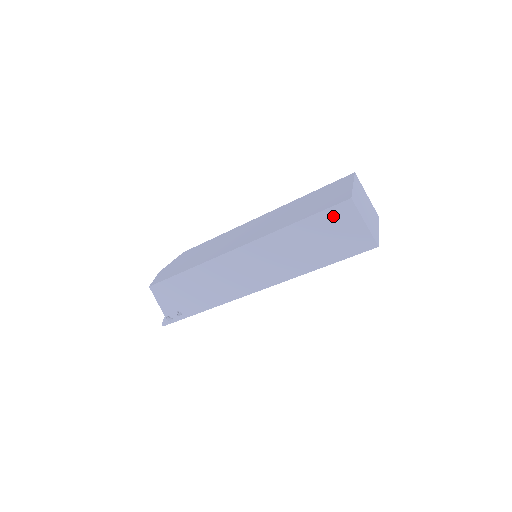
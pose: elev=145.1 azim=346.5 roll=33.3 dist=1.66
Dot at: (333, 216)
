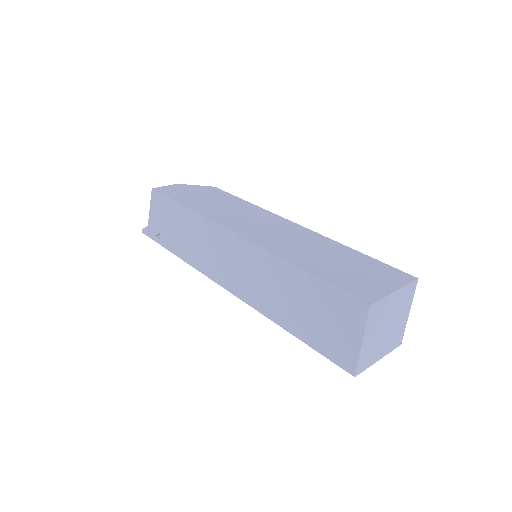
Dot at: (338, 301)
